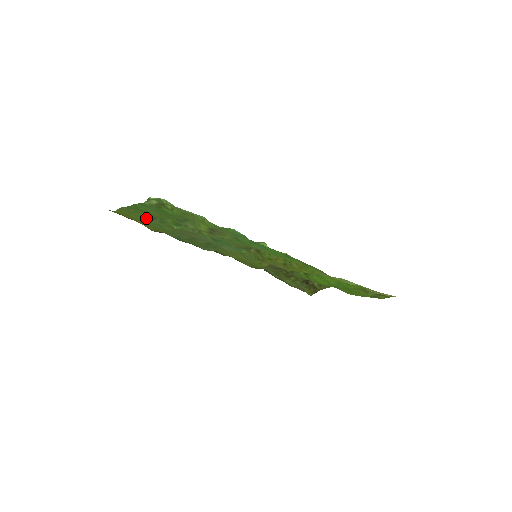
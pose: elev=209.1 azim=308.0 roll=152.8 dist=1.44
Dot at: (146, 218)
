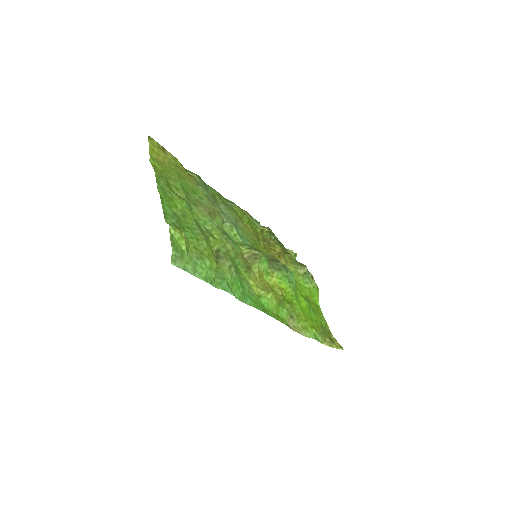
Dot at: (173, 191)
